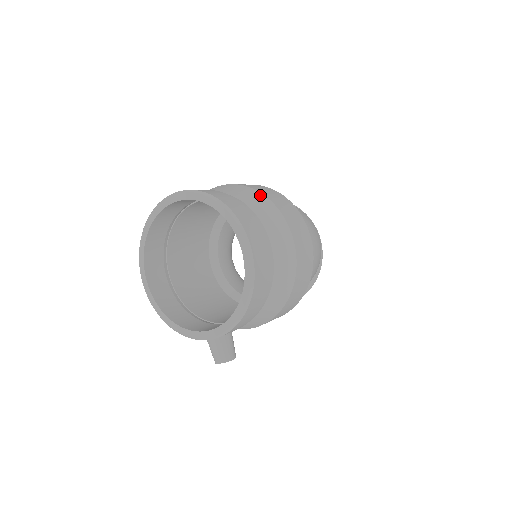
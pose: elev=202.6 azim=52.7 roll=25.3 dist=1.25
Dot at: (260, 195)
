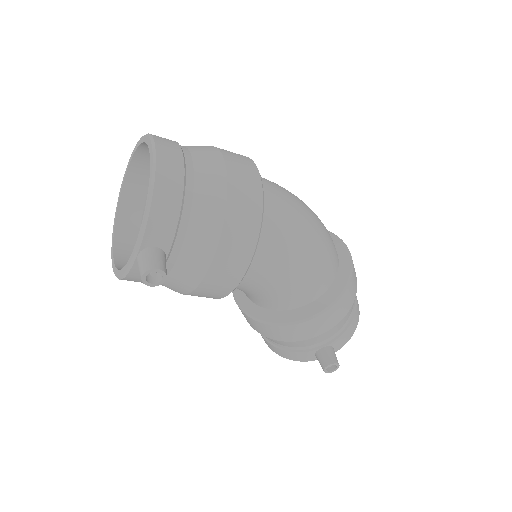
Dot at: occluded
